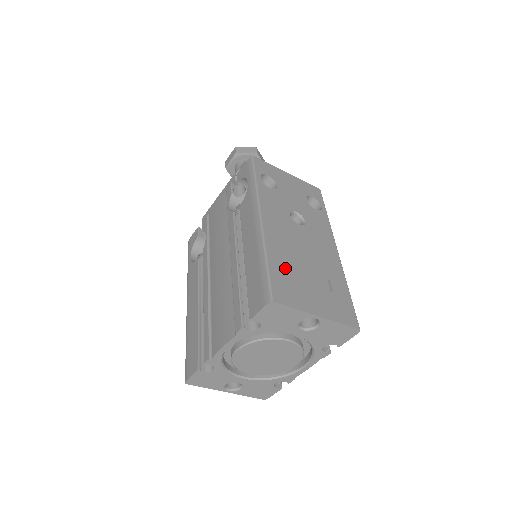
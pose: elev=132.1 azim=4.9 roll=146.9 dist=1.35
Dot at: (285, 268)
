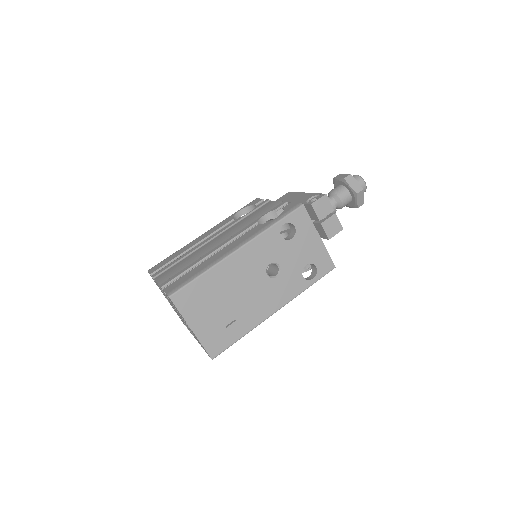
Dot at: (209, 289)
